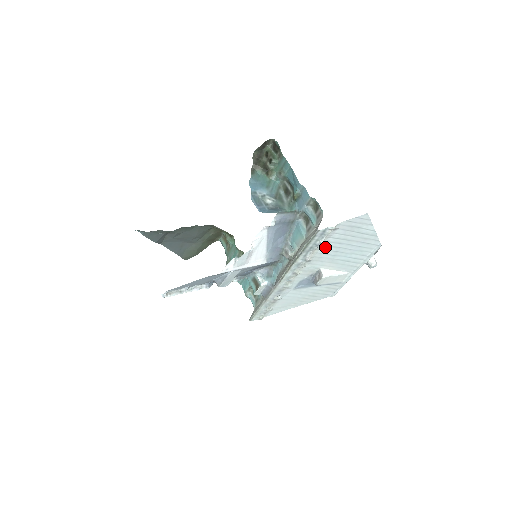
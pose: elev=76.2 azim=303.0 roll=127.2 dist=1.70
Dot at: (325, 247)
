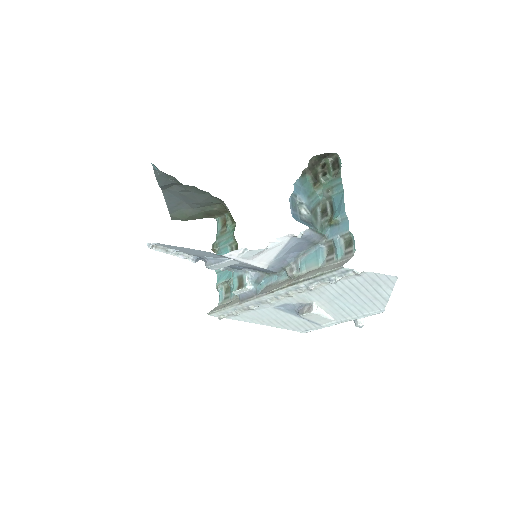
Dot at: (335, 285)
